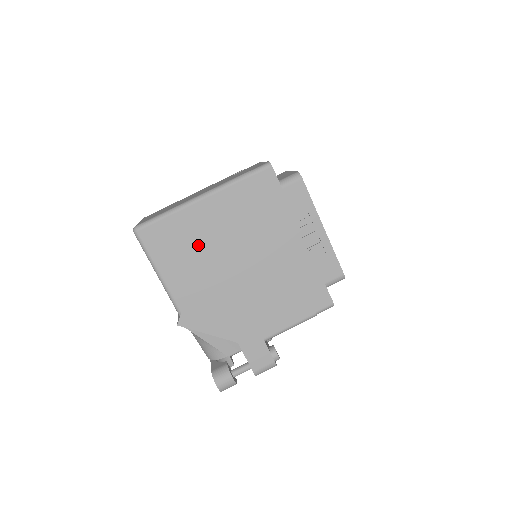
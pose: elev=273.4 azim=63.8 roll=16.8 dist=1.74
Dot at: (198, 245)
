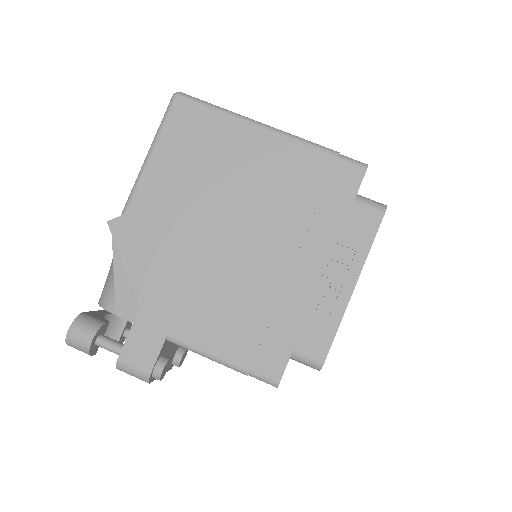
Dot at: (214, 167)
